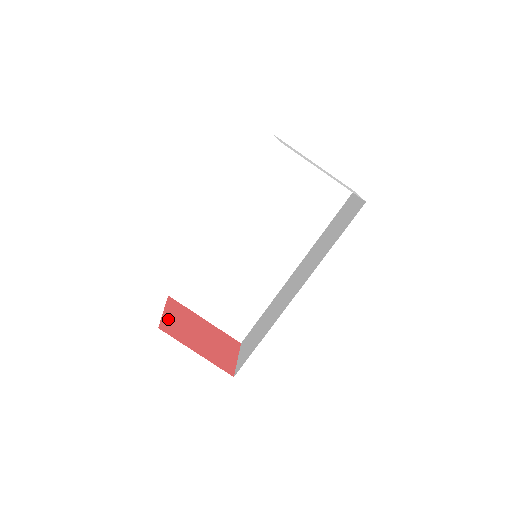
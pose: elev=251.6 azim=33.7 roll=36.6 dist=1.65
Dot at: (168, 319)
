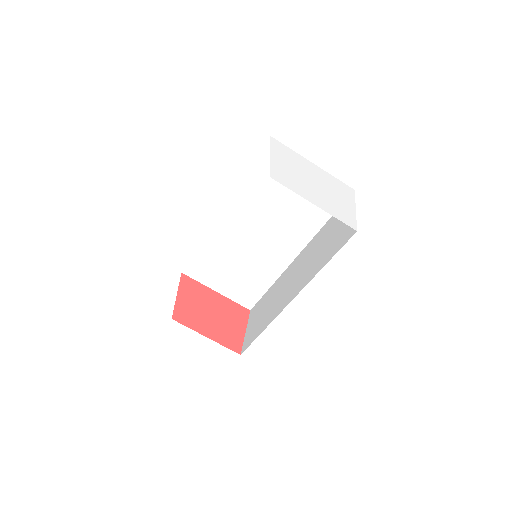
Dot at: (181, 304)
